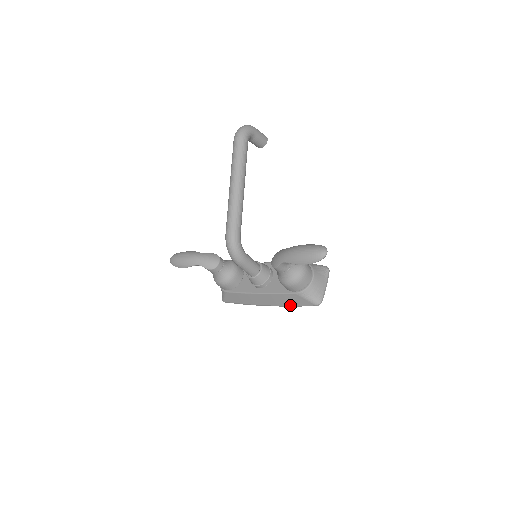
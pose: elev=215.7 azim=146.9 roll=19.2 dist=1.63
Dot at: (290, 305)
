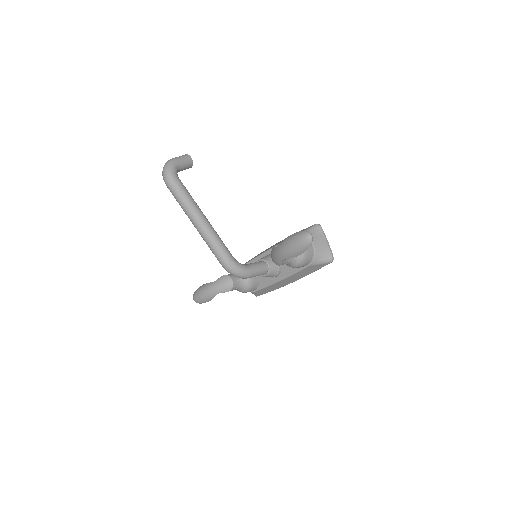
Dot at: (310, 273)
